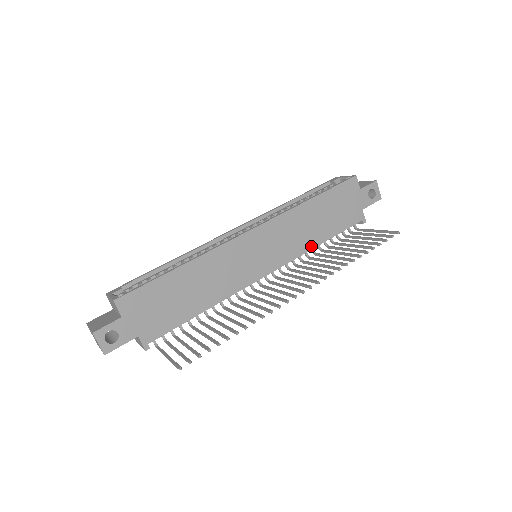
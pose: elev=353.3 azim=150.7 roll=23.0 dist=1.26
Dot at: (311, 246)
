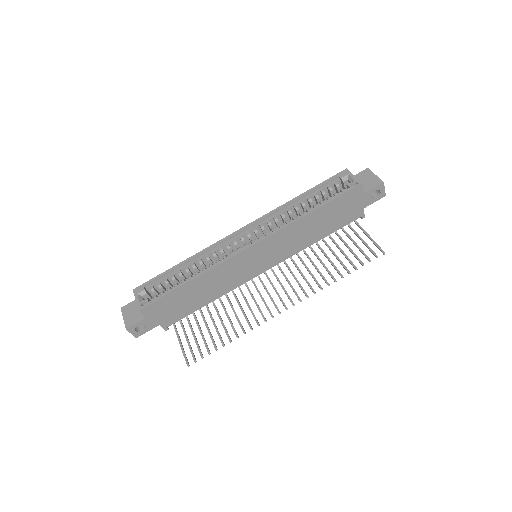
Dot at: (307, 245)
